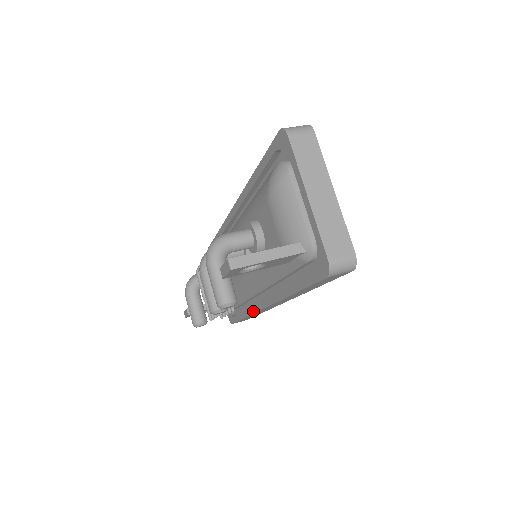
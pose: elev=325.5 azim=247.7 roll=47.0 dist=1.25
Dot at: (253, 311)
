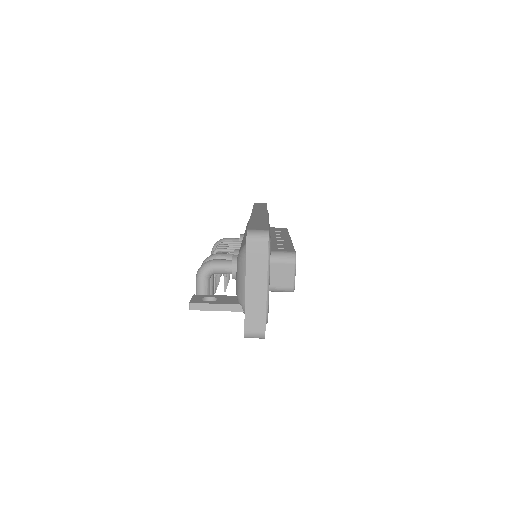
Dot at: occluded
